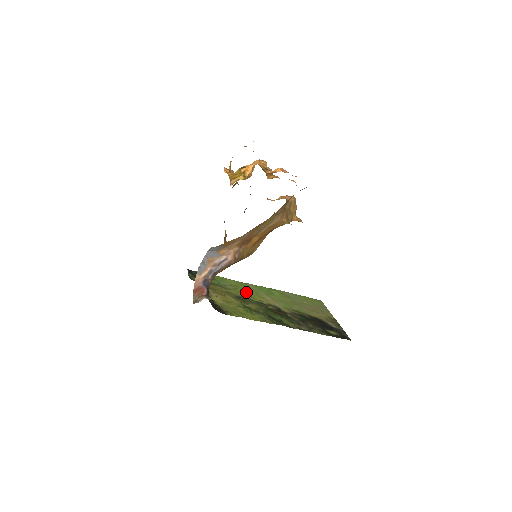
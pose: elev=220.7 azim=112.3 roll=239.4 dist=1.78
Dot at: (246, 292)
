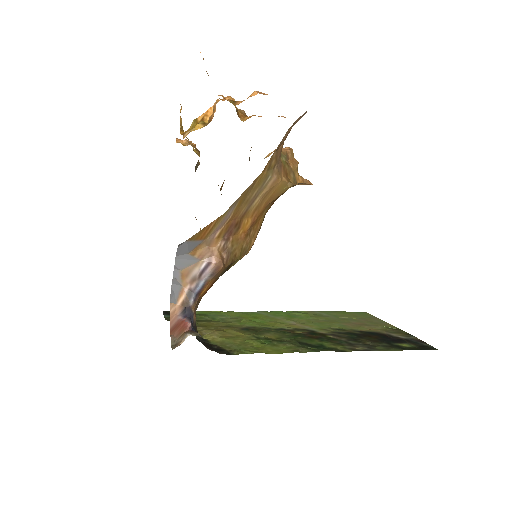
Dot at: (256, 321)
